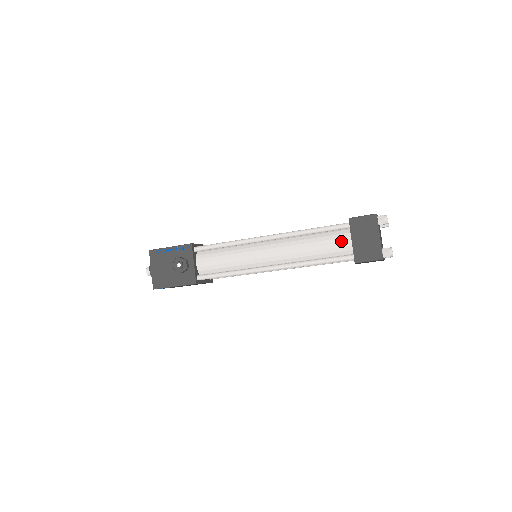
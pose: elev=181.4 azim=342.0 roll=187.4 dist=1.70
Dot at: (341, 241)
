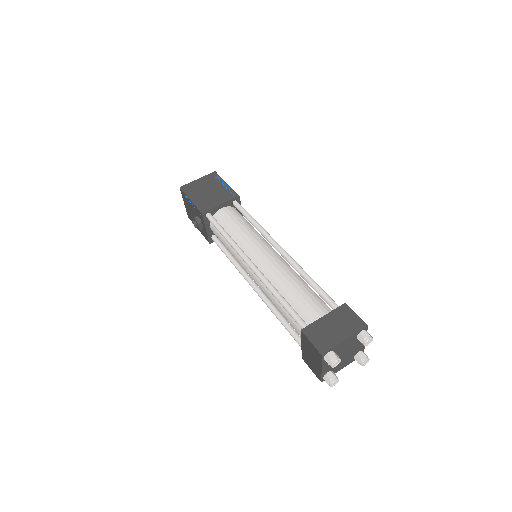
Dot at: (299, 332)
